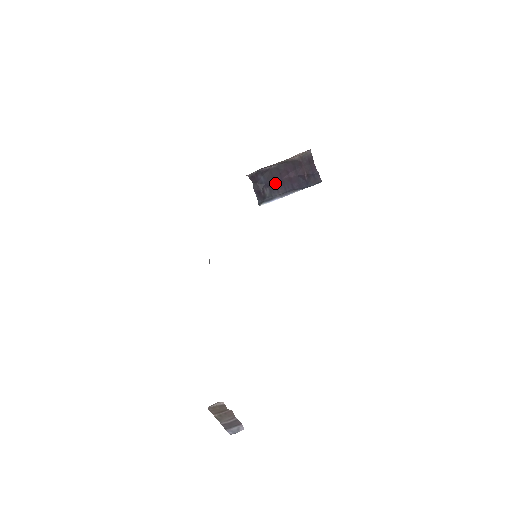
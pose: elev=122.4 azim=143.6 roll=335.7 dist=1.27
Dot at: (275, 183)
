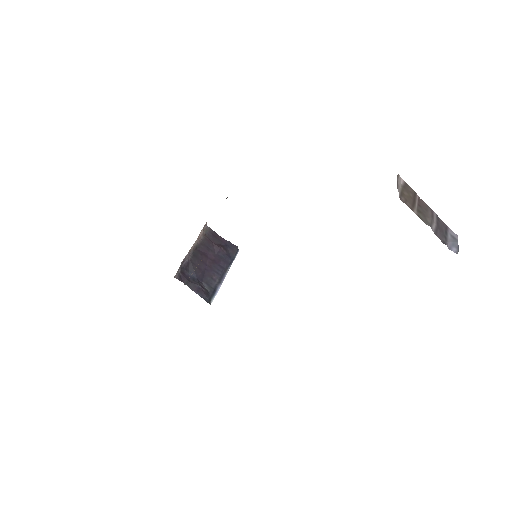
Dot at: (205, 273)
